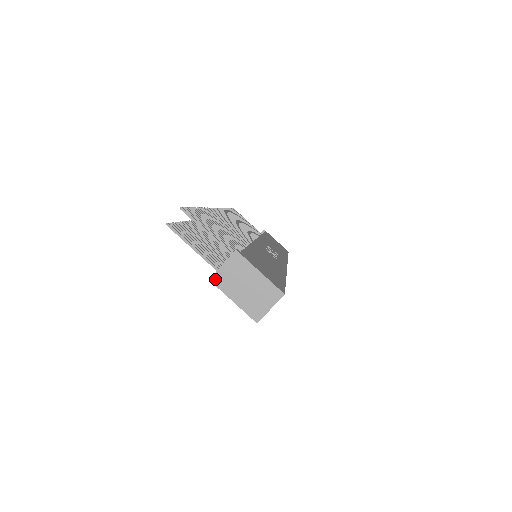
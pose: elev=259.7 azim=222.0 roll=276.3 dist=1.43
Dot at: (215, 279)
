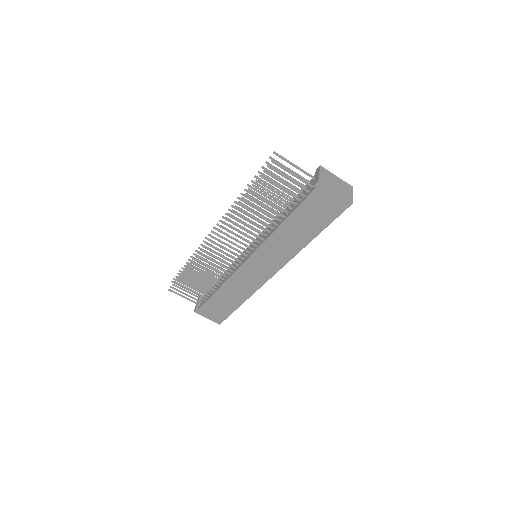
Dot at: (321, 181)
